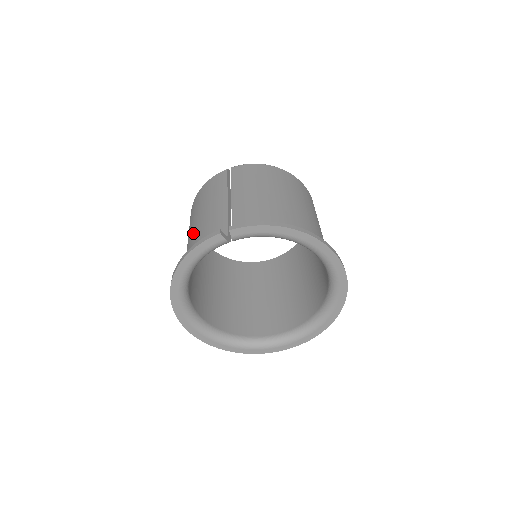
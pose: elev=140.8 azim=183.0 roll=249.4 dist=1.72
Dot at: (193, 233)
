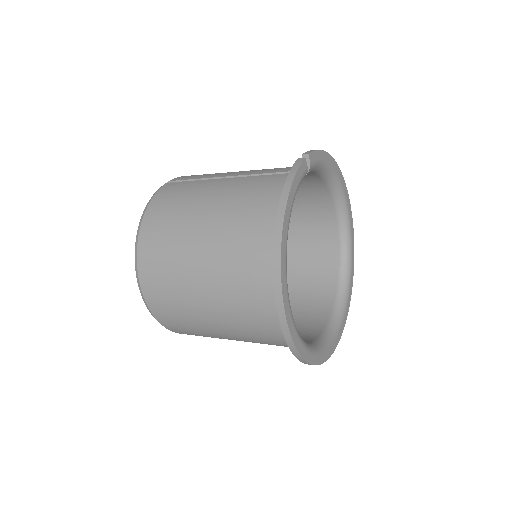
Dot at: (221, 219)
